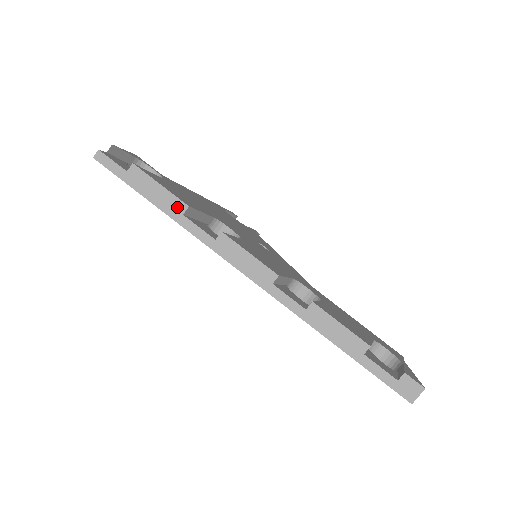
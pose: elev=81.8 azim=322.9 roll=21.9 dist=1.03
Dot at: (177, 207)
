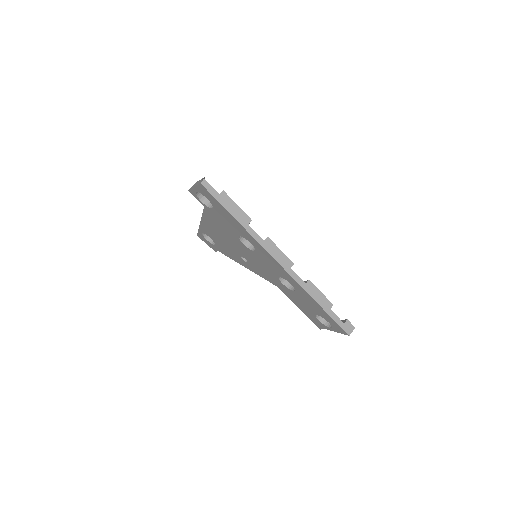
Dot at: (245, 219)
